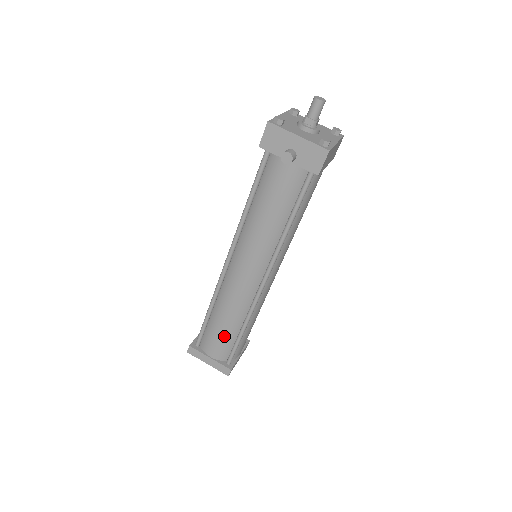
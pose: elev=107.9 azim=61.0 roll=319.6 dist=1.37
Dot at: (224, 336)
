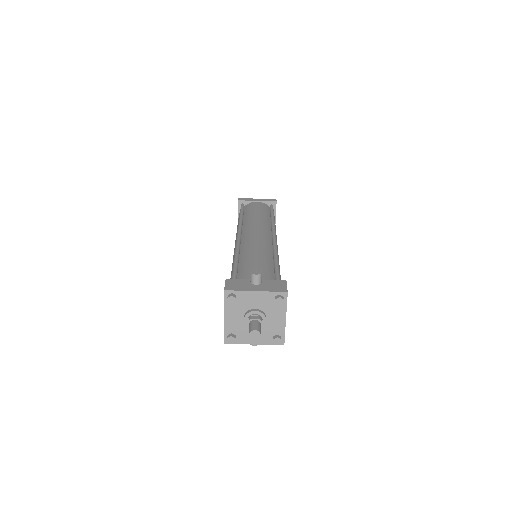
Dot at: occluded
